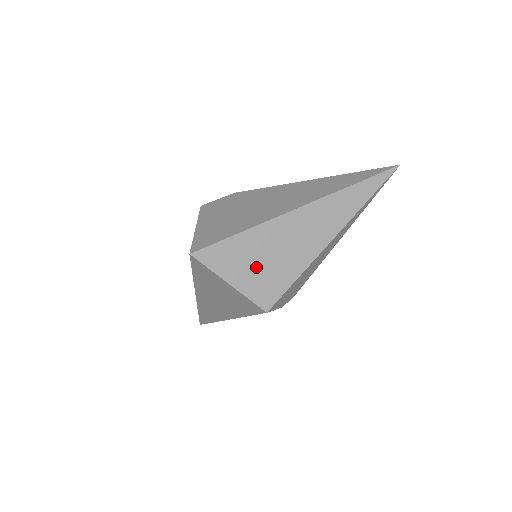
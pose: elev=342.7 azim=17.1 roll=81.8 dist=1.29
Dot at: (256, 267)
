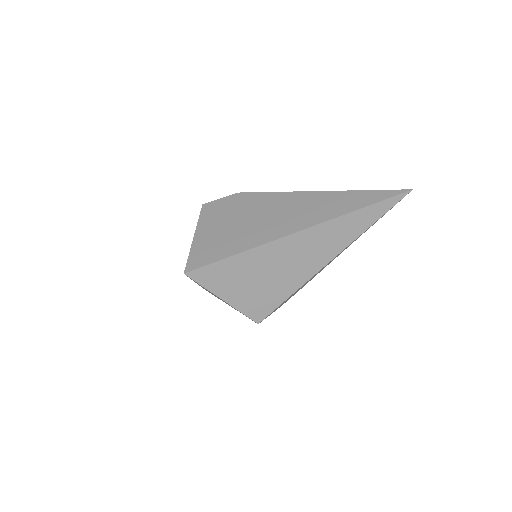
Dot at: (250, 285)
